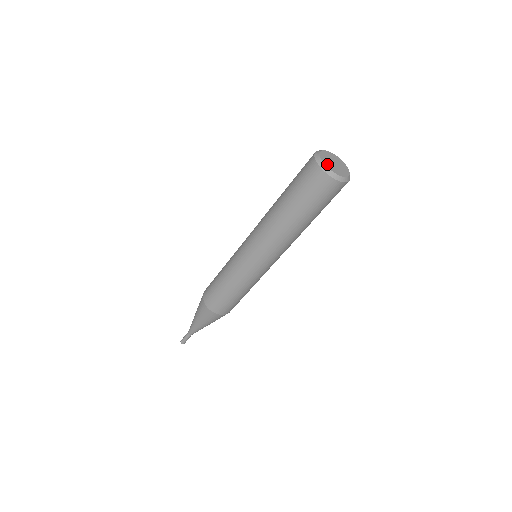
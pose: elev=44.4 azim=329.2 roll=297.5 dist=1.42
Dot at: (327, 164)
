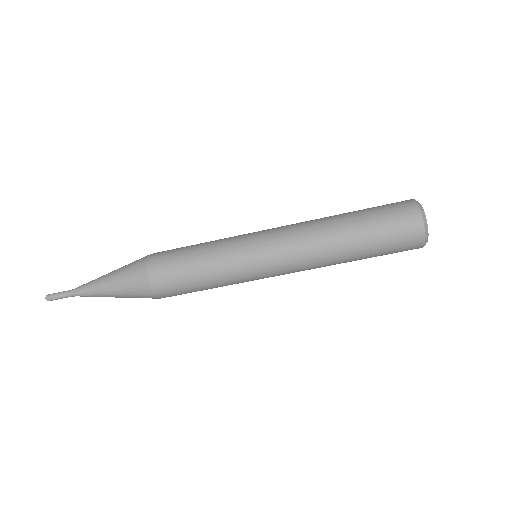
Dot at: occluded
